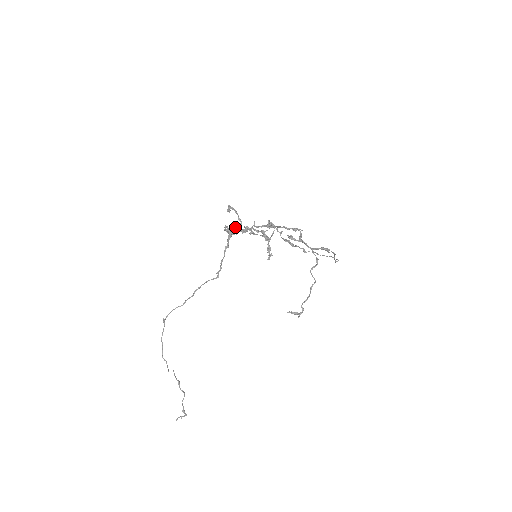
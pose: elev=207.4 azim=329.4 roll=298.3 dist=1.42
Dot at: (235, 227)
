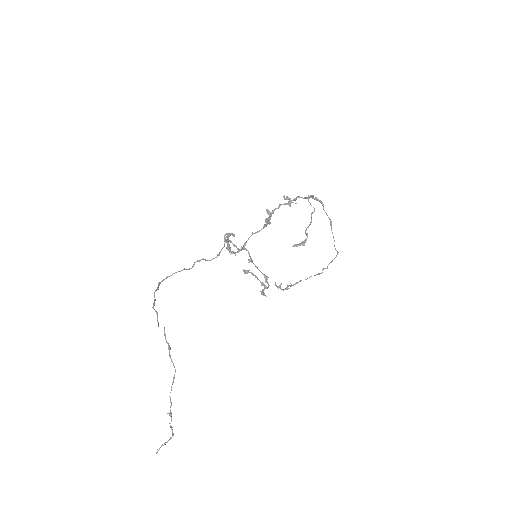
Dot at: (234, 234)
